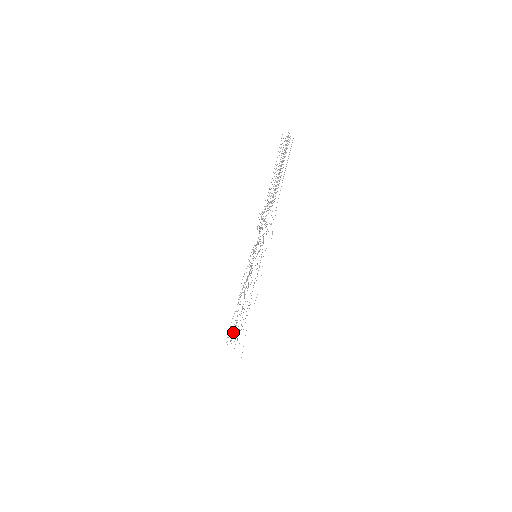
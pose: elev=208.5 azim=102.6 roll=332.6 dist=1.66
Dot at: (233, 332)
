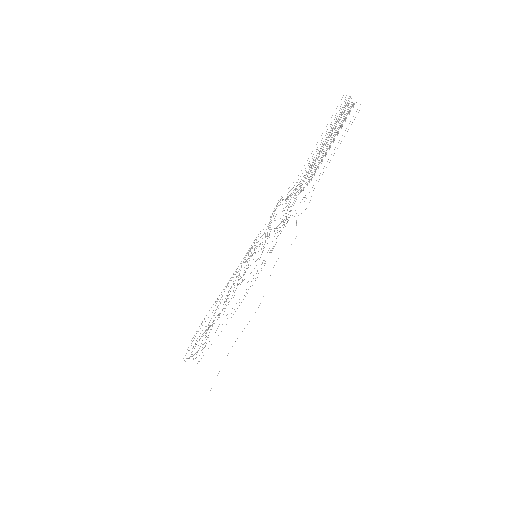
Dot at: occluded
